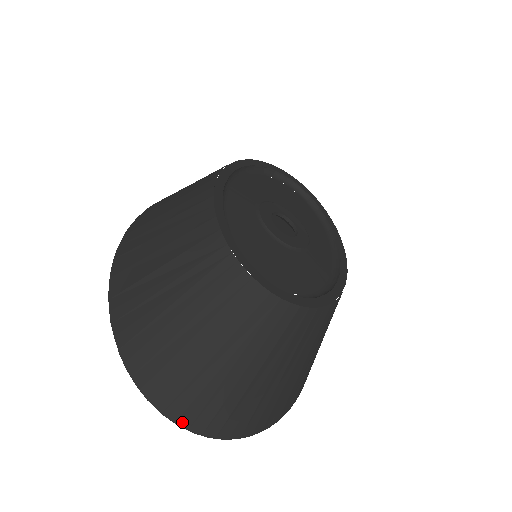
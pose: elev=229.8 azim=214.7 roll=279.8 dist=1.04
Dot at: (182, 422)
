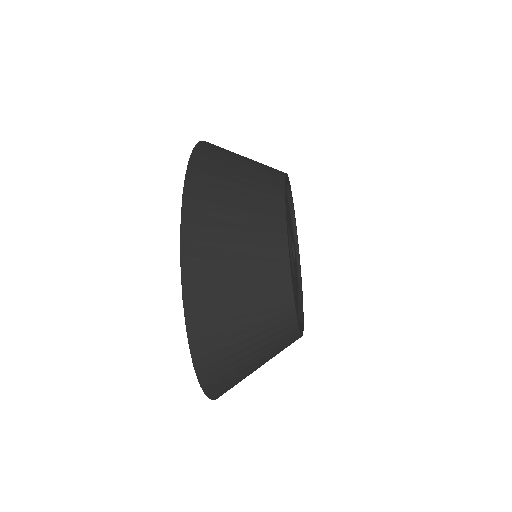
Dot at: (212, 396)
